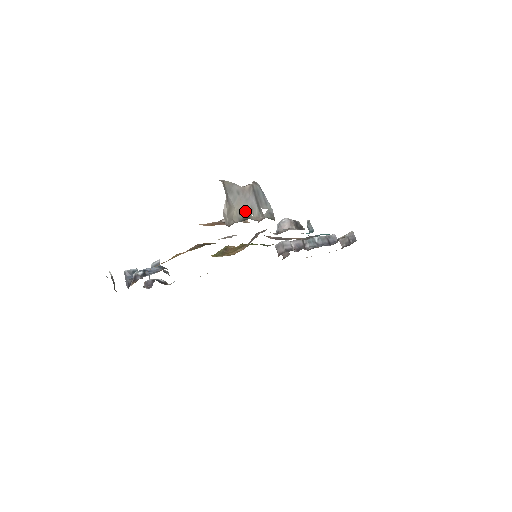
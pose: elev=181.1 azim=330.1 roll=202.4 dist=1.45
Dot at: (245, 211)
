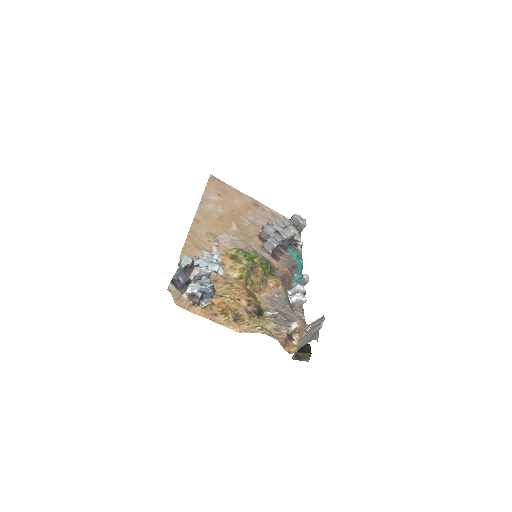
Dot at: occluded
